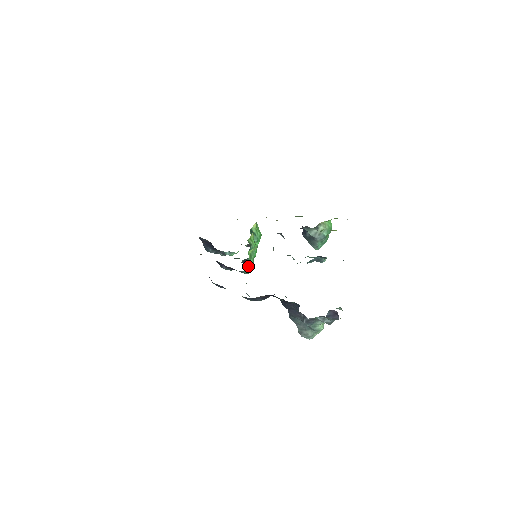
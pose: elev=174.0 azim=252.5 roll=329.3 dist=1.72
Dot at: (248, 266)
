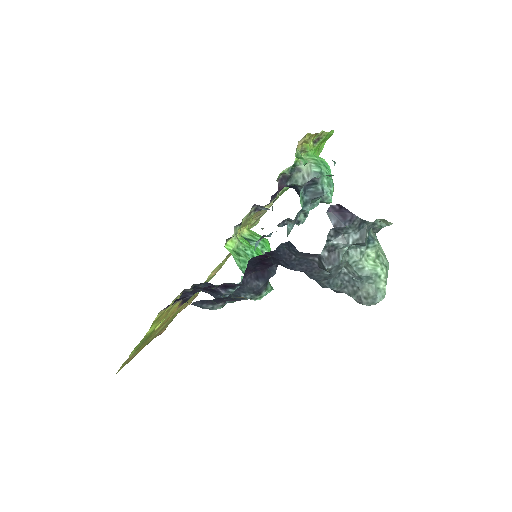
Dot at: (241, 267)
